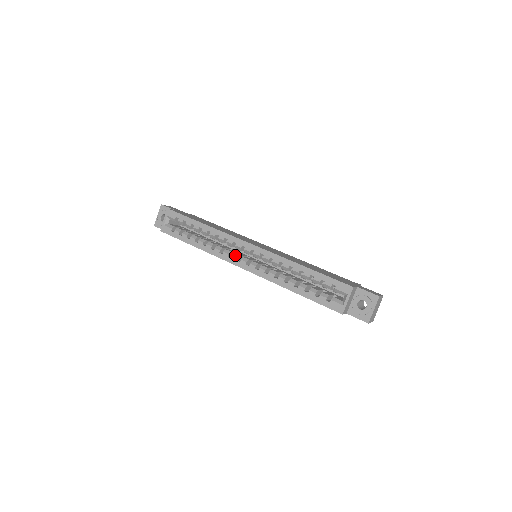
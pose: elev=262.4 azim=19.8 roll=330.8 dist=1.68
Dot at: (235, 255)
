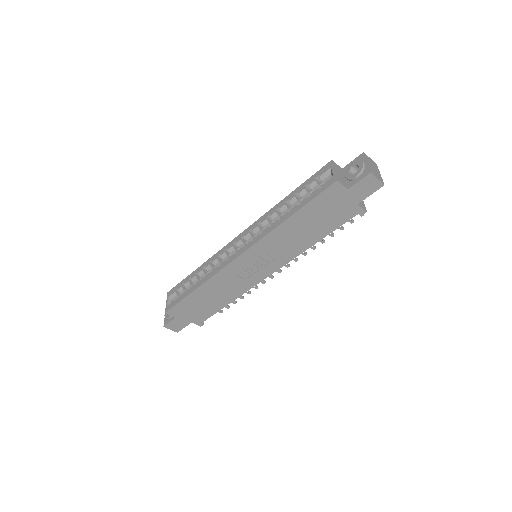
Dot at: (230, 256)
